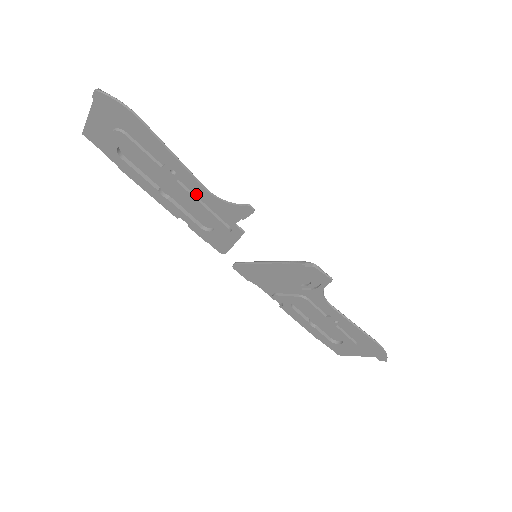
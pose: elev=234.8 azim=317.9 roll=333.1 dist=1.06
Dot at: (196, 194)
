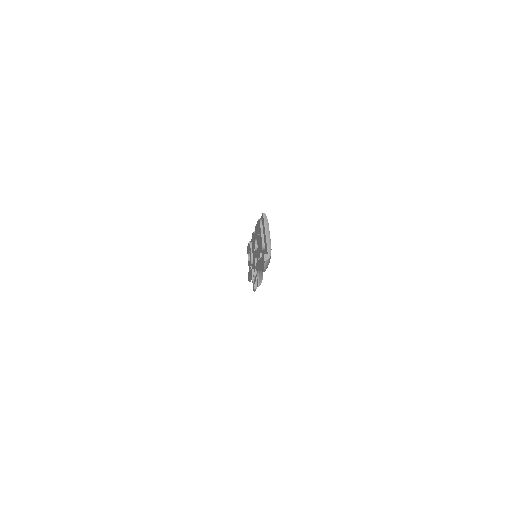
Dot at: occluded
